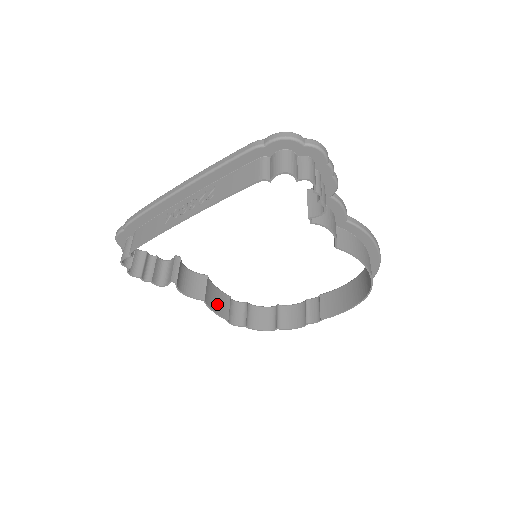
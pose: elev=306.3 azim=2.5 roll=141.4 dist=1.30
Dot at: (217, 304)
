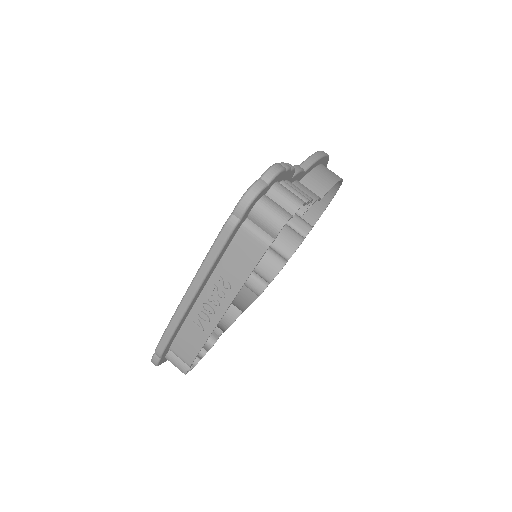
Dot at: (243, 299)
